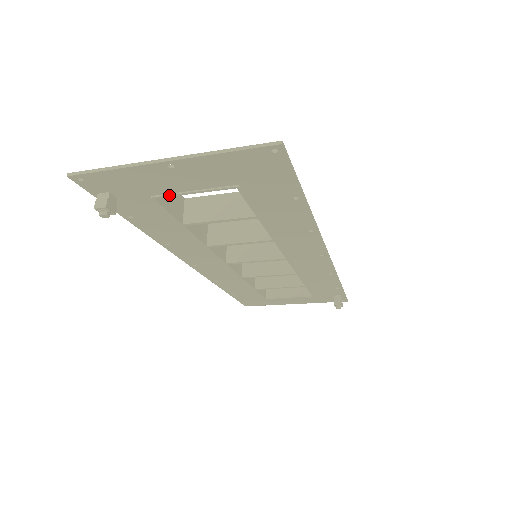
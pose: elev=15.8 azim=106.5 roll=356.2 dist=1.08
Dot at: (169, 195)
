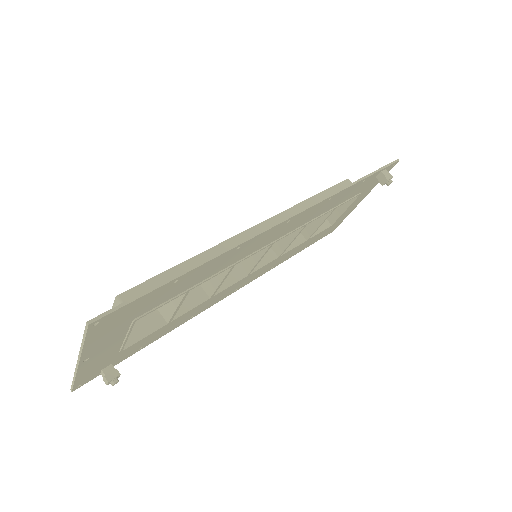
Dot at: (122, 346)
